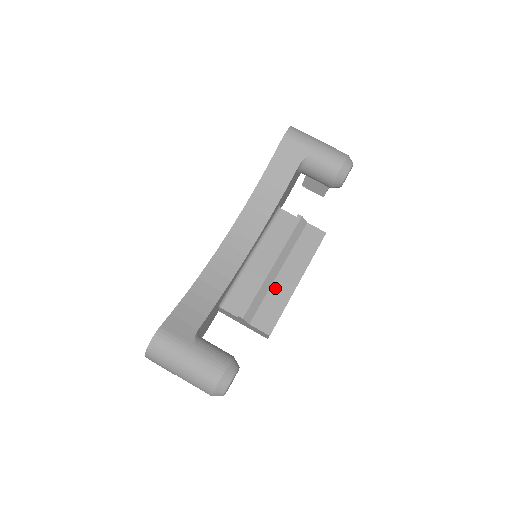
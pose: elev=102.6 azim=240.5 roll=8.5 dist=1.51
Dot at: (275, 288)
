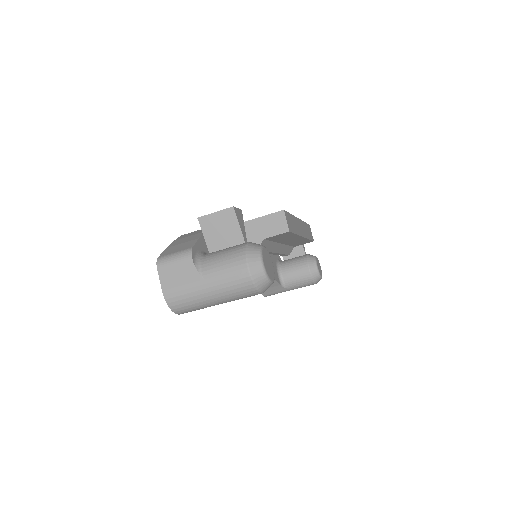
Dot at: occluded
